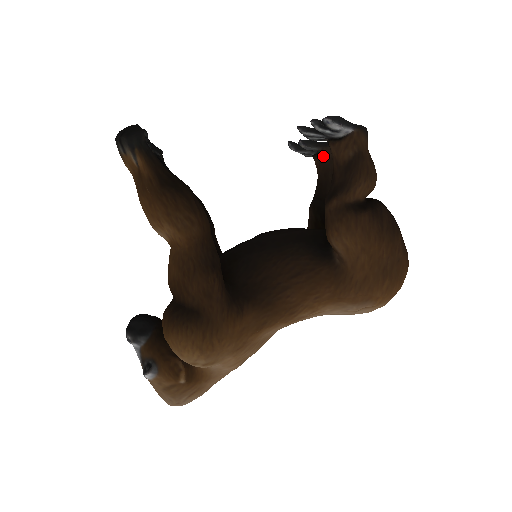
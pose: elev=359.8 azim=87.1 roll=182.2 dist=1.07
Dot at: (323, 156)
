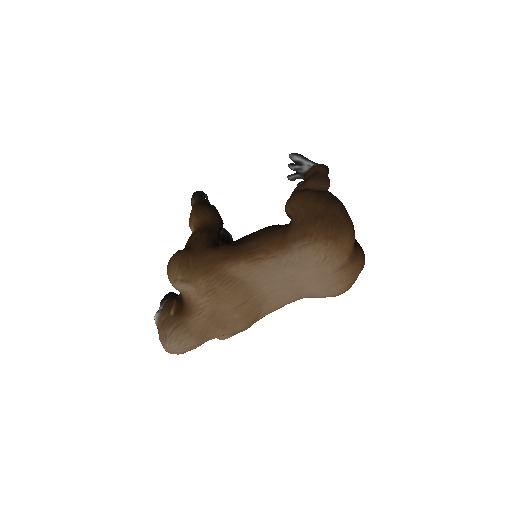
Dot at: occluded
